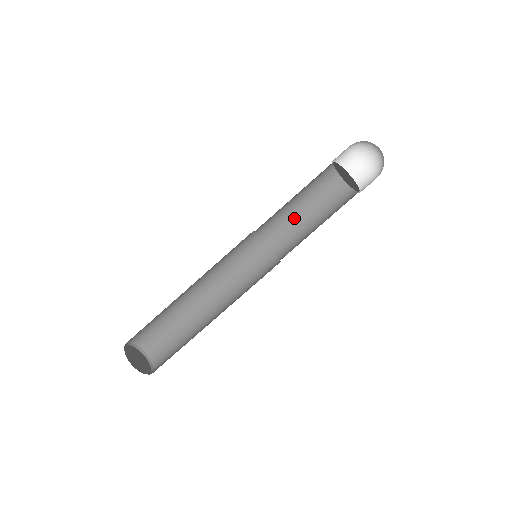
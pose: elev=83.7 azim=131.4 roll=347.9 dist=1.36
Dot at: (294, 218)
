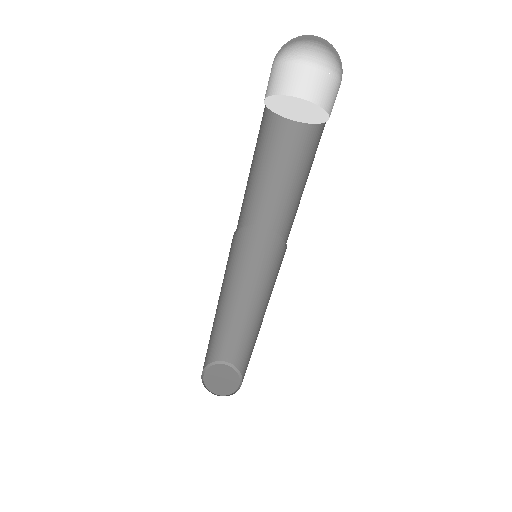
Dot at: (279, 185)
